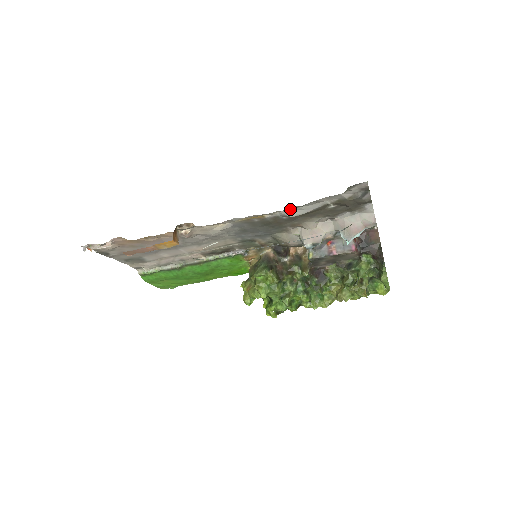
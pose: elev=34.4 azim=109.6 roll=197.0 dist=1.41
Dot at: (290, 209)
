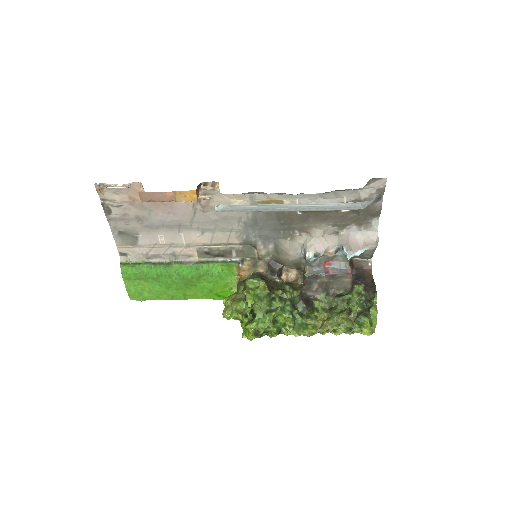
Dot at: (310, 198)
